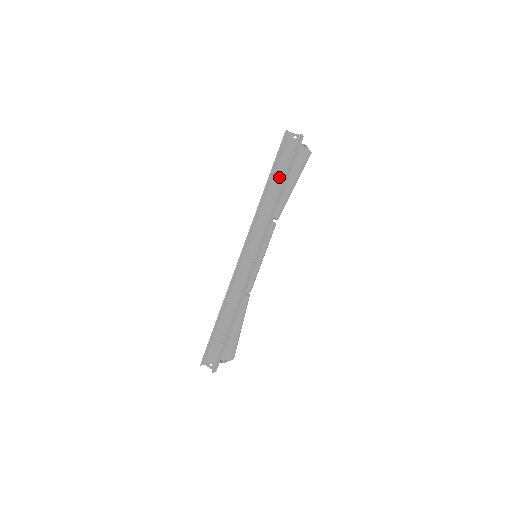
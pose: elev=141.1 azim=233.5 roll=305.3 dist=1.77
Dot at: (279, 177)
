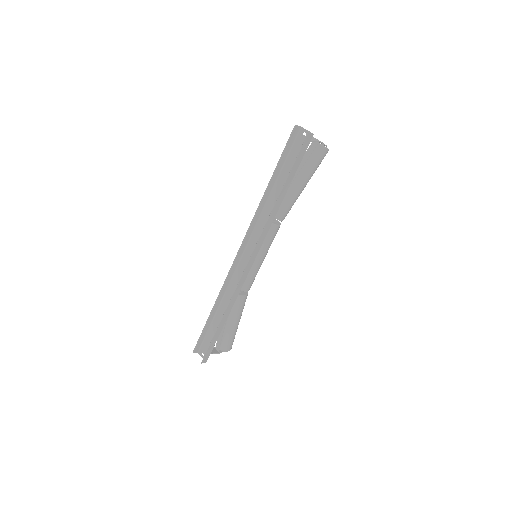
Dot at: (284, 177)
